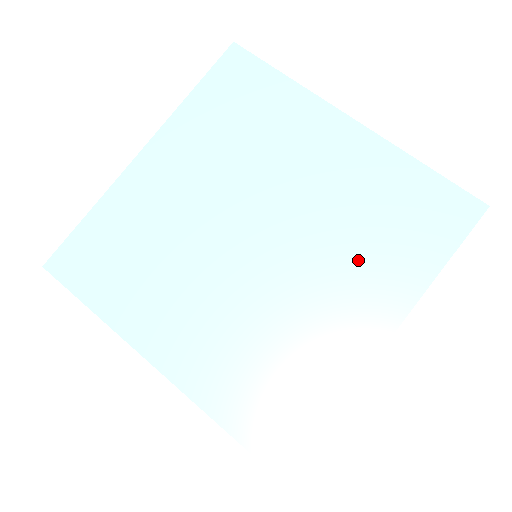
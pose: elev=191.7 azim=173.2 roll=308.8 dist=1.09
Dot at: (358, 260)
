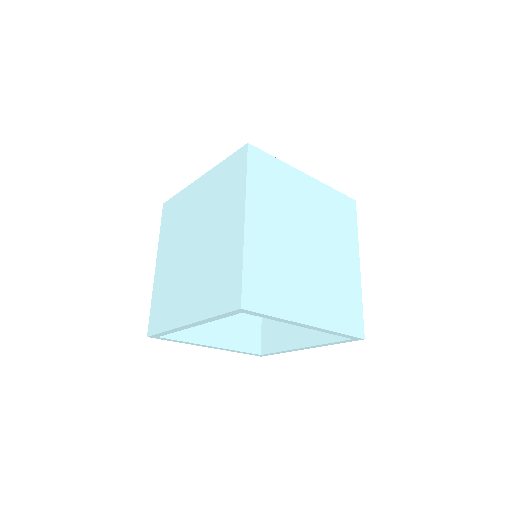
Dot at: (203, 285)
